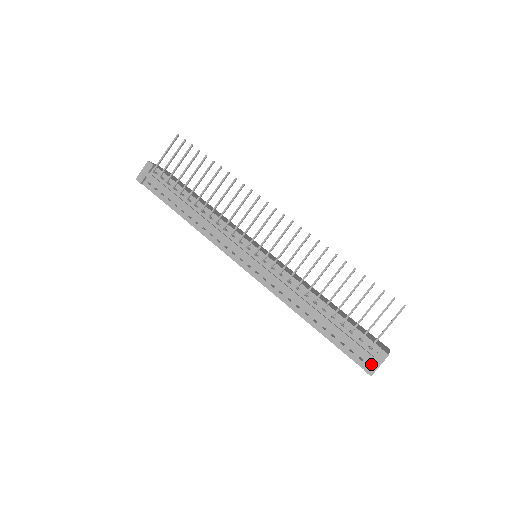
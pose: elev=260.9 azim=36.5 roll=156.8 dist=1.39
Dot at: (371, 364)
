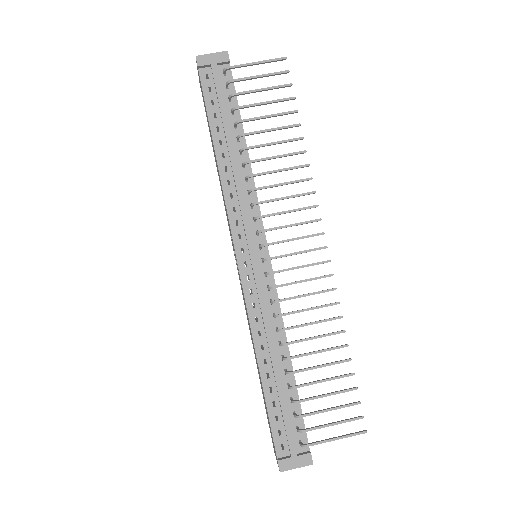
Dot at: (290, 460)
